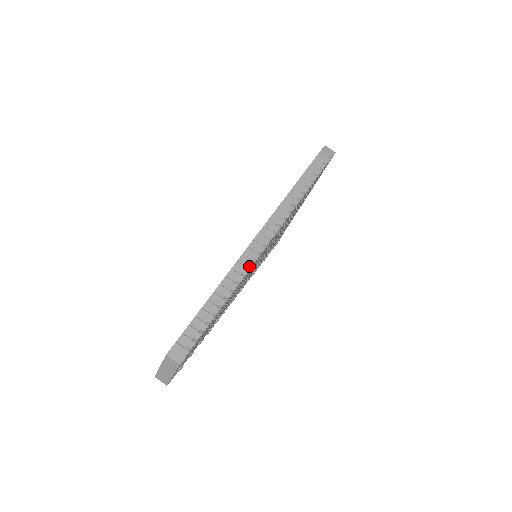
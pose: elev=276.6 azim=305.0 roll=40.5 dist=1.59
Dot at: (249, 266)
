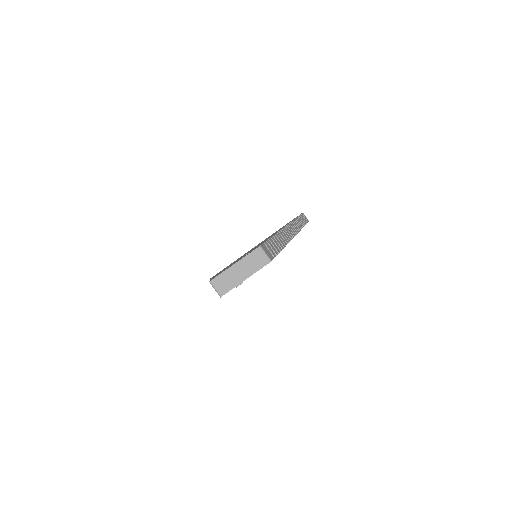
Dot at: (291, 237)
